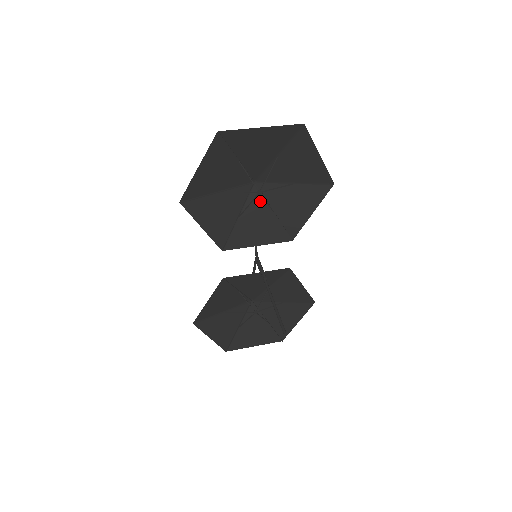
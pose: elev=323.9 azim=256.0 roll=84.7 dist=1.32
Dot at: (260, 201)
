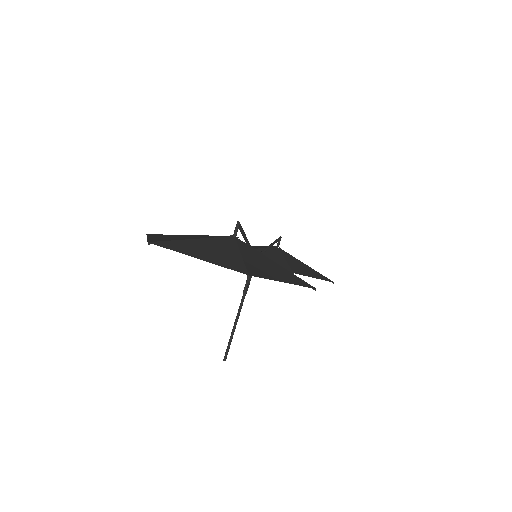
Dot at: occluded
